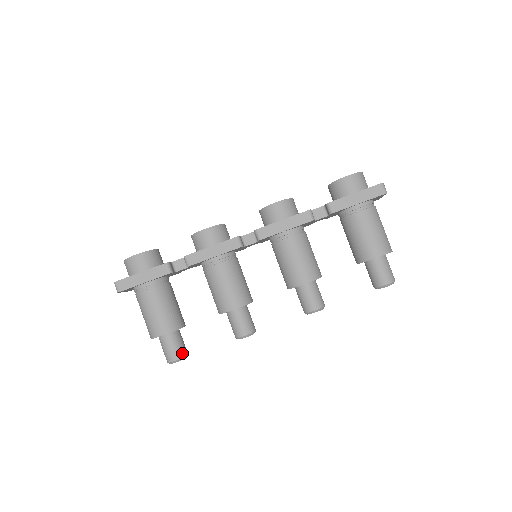
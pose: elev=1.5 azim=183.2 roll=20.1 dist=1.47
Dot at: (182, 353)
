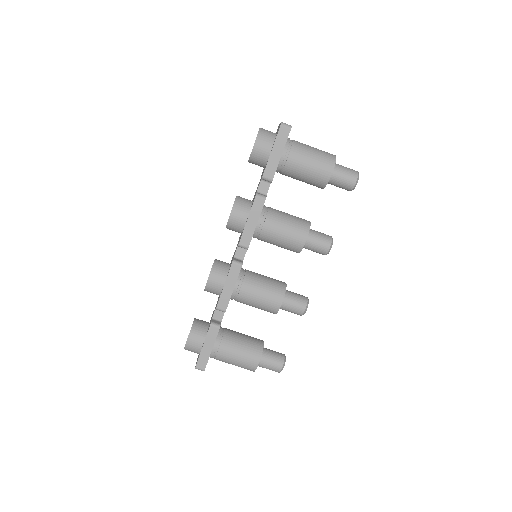
Dot at: (280, 359)
